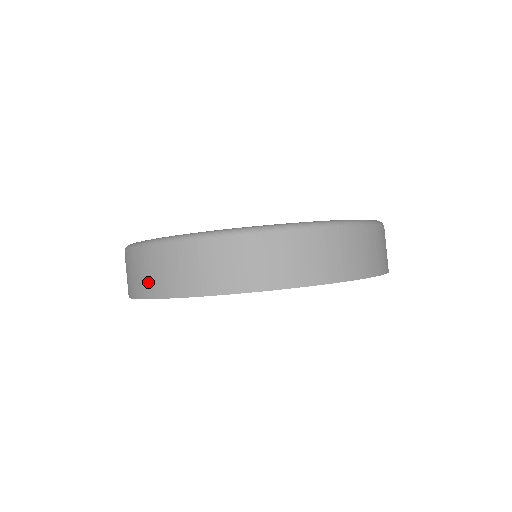
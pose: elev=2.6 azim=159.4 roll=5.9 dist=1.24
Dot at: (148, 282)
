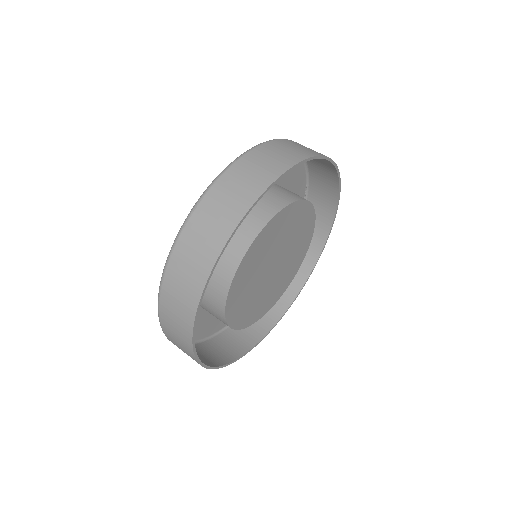
Dot at: occluded
